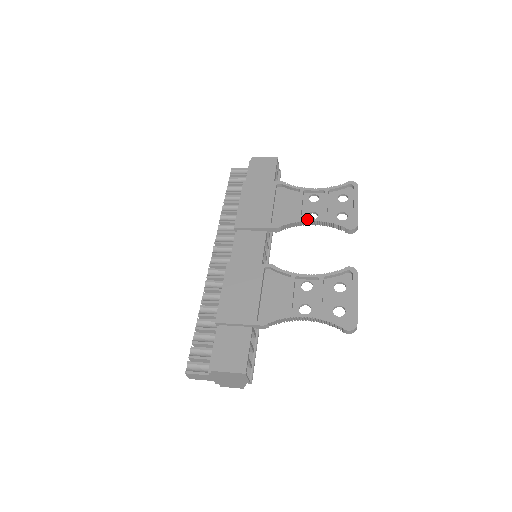
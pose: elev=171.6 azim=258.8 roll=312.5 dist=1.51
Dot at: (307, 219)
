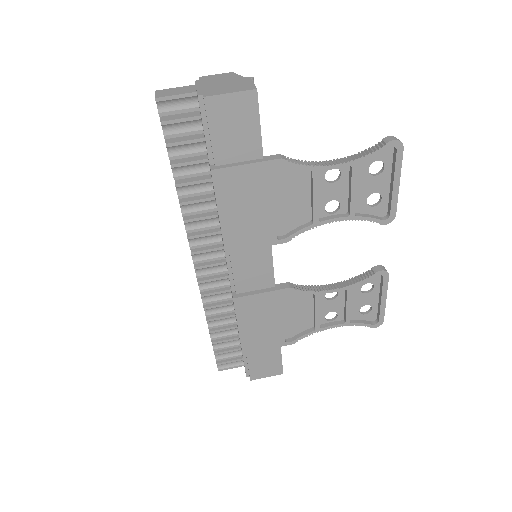
Dot at: (328, 221)
